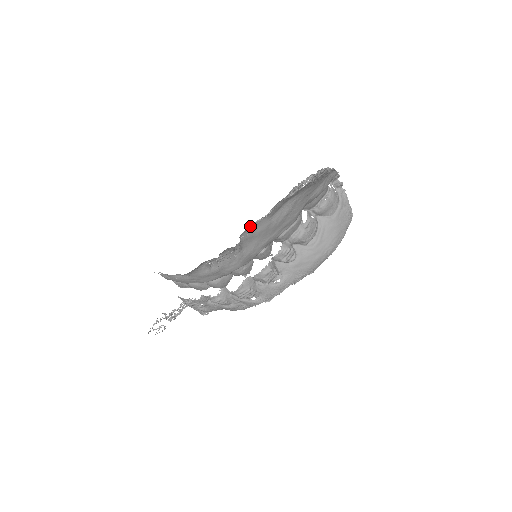
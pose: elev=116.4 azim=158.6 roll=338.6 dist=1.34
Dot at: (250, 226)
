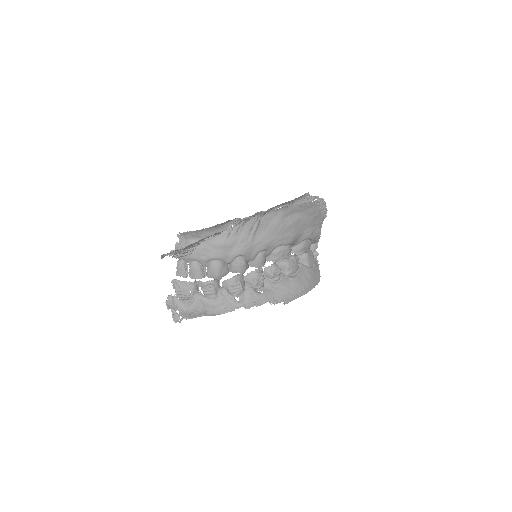
Dot at: (272, 210)
